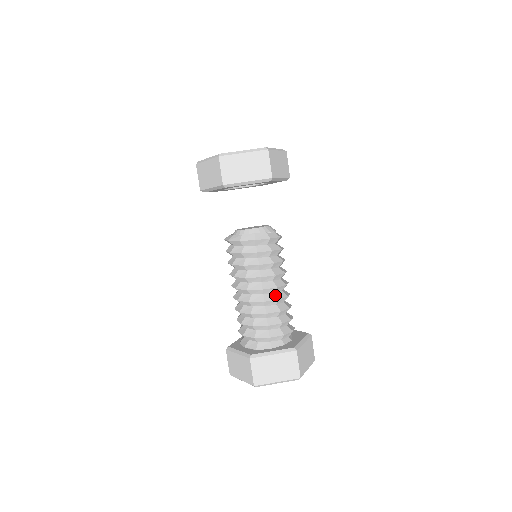
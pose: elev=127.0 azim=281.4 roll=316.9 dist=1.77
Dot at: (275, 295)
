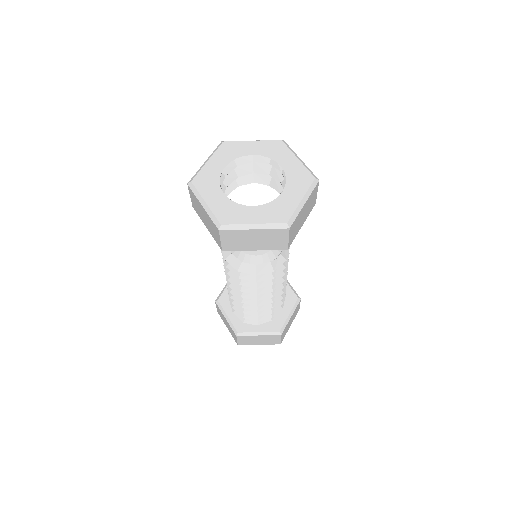
Dot at: (270, 298)
